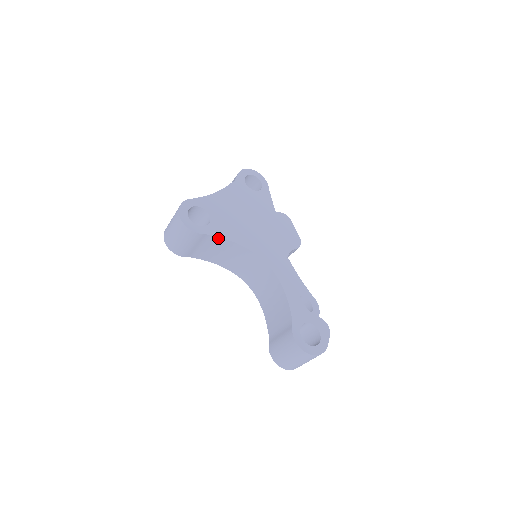
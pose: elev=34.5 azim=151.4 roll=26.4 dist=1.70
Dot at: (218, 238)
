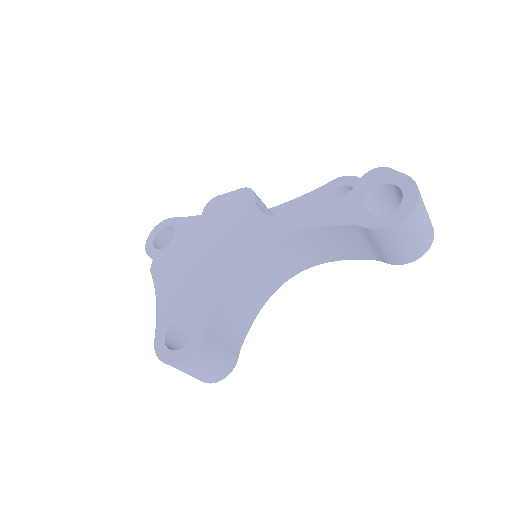
Dot at: (214, 313)
